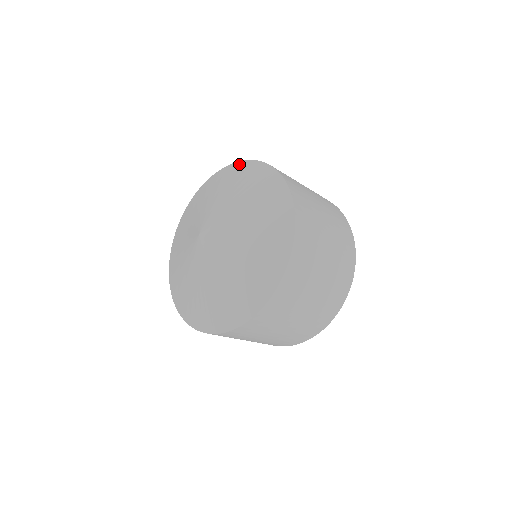
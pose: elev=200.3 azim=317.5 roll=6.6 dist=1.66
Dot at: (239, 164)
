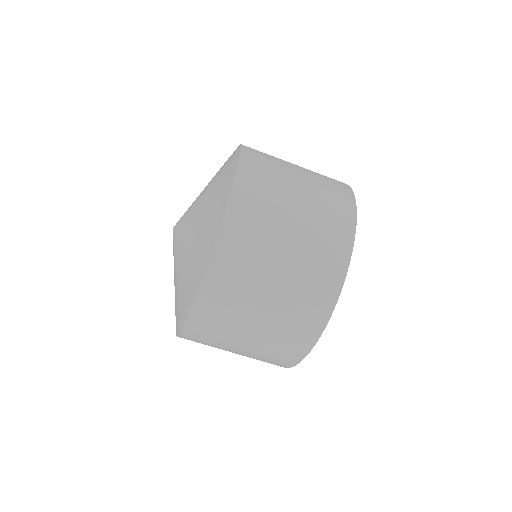
Dot at: occluded
